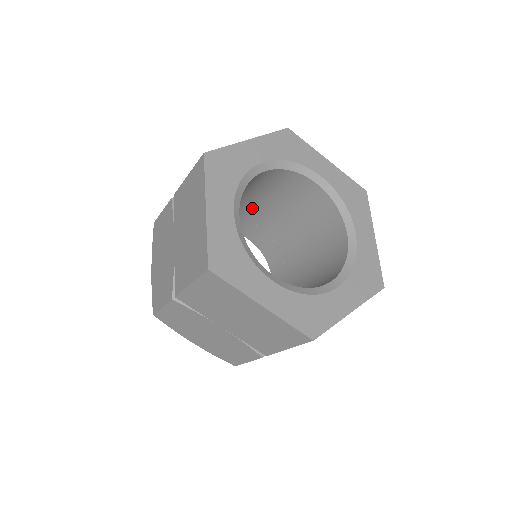
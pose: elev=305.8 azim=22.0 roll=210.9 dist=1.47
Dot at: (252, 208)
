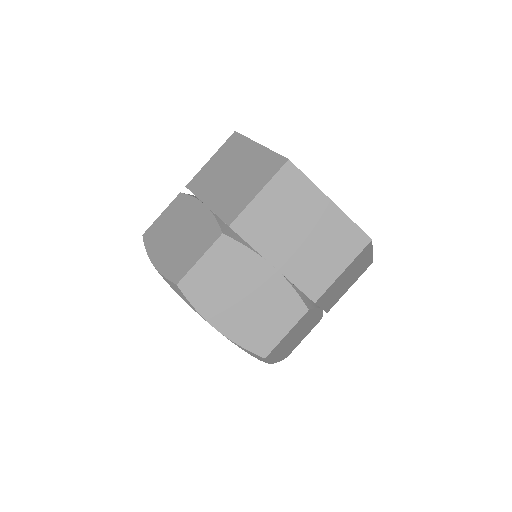
Dot at: occluded
